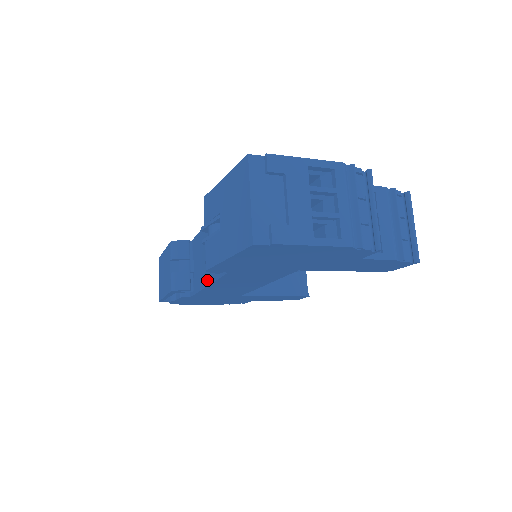
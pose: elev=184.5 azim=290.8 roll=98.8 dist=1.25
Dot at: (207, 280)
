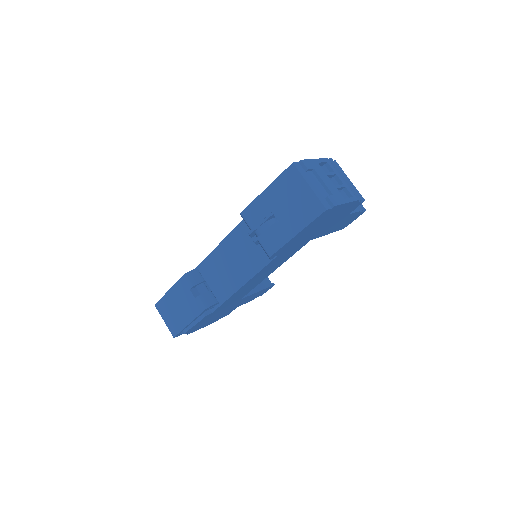
Dot at: (242, 281)
